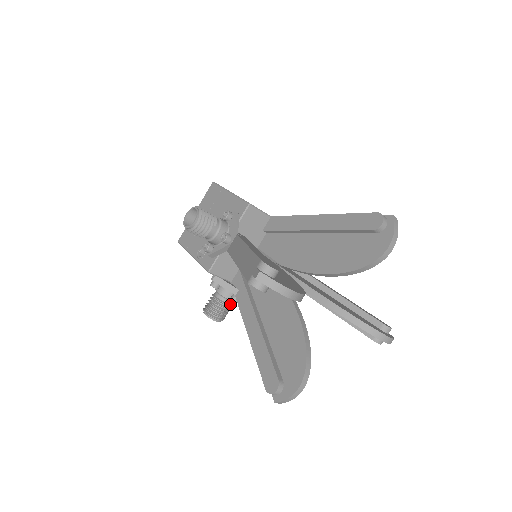
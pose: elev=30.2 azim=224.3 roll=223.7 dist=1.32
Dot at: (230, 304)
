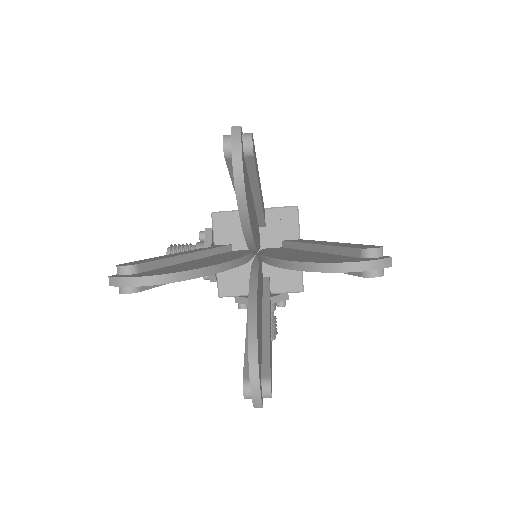
Dot at: occluded
